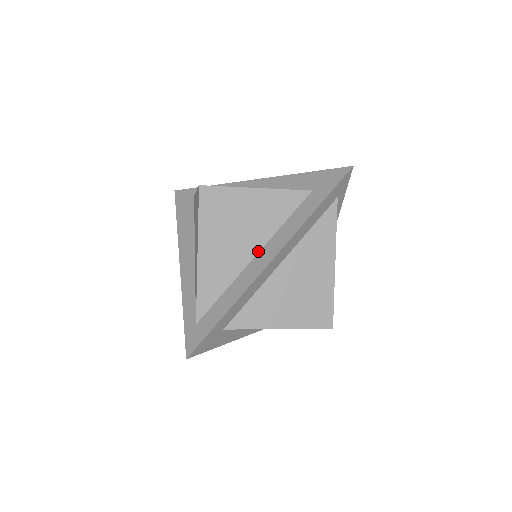
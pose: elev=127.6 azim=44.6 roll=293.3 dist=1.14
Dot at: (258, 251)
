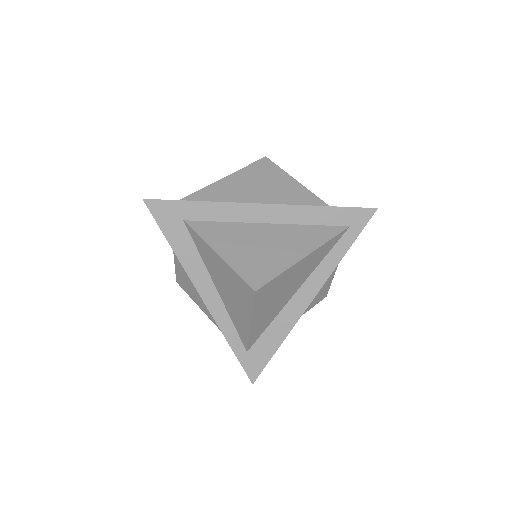
Dot at: occluded
